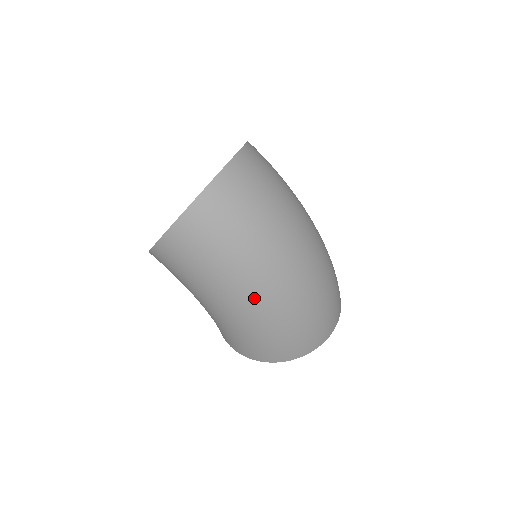
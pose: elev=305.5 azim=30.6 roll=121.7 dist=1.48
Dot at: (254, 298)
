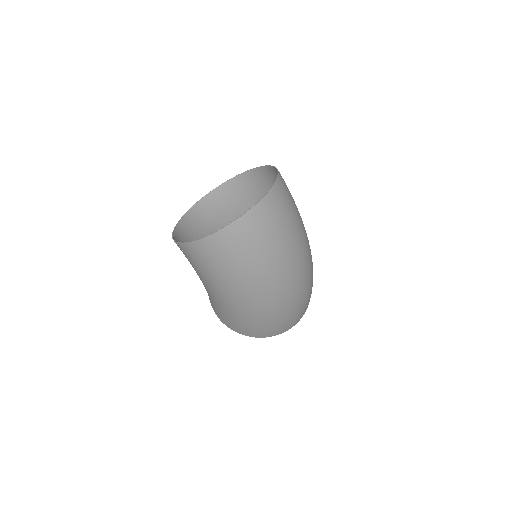
Dot at: (248, 300)
